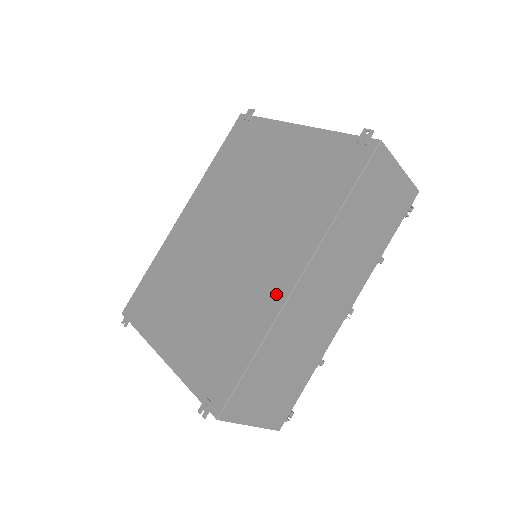
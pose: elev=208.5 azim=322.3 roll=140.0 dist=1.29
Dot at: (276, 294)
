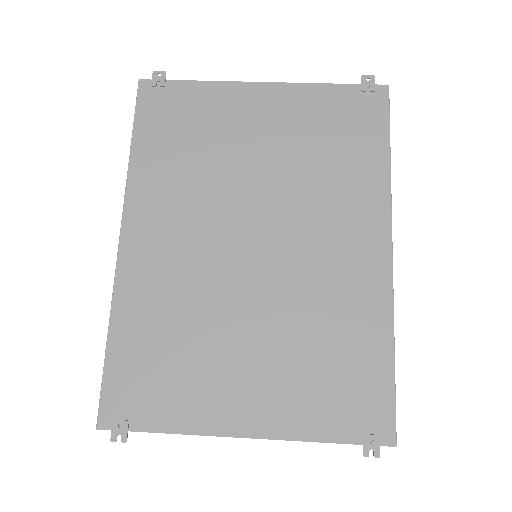
Dot at: (374, 276)
